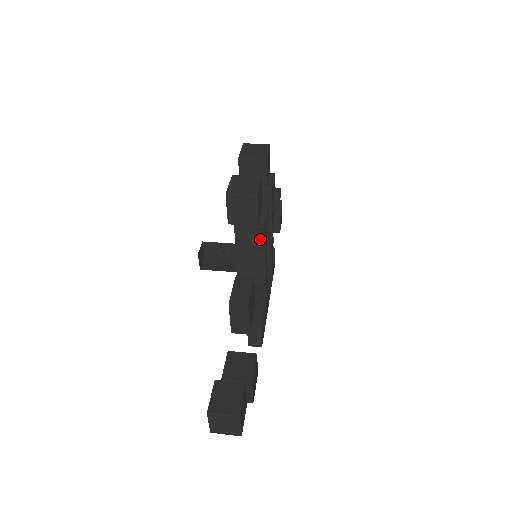
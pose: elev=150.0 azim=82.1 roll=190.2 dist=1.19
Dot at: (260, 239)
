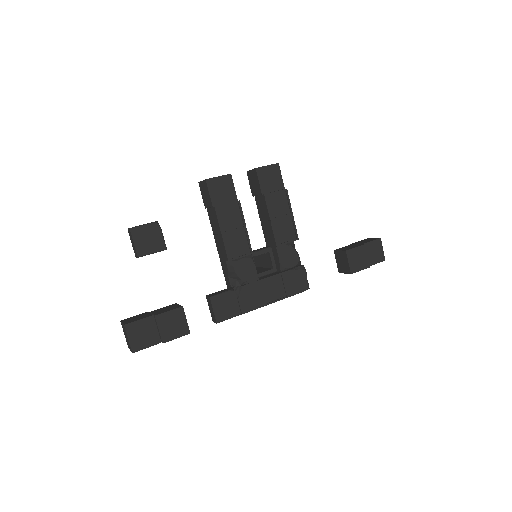
Dot at: (216, 219)
